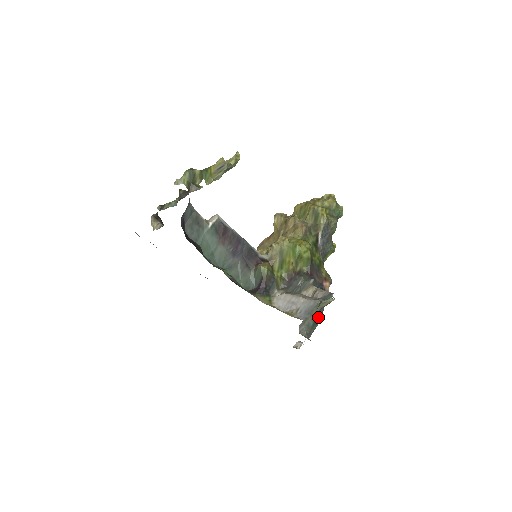
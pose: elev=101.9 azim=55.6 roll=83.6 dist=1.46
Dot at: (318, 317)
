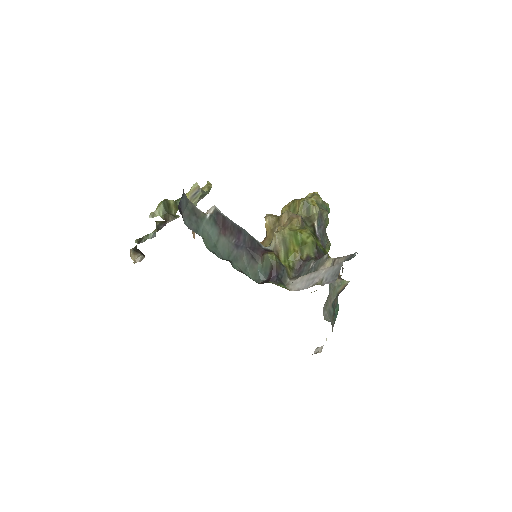
Dot at: (335, 307)
